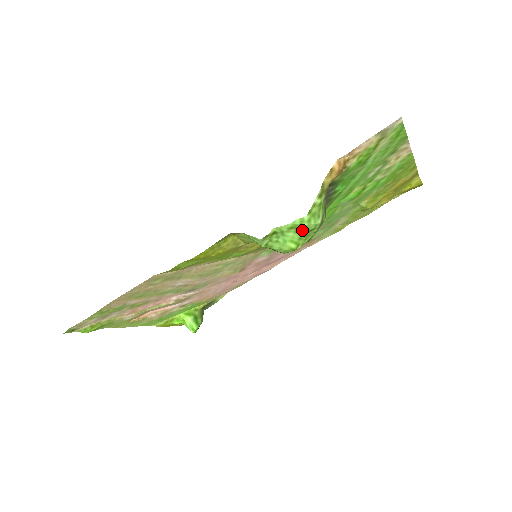
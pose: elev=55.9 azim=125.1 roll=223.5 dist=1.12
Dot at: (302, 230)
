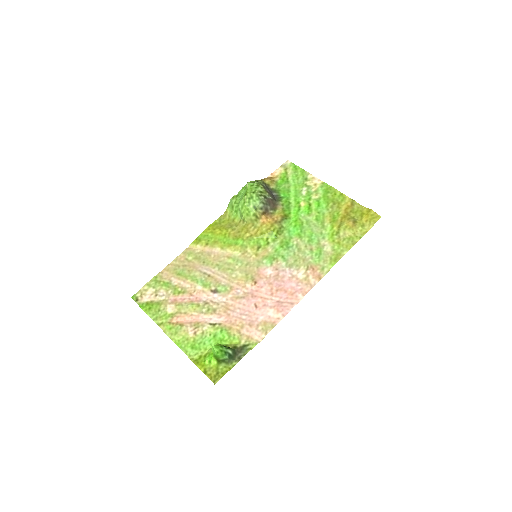
Dot at: (247, 186)
